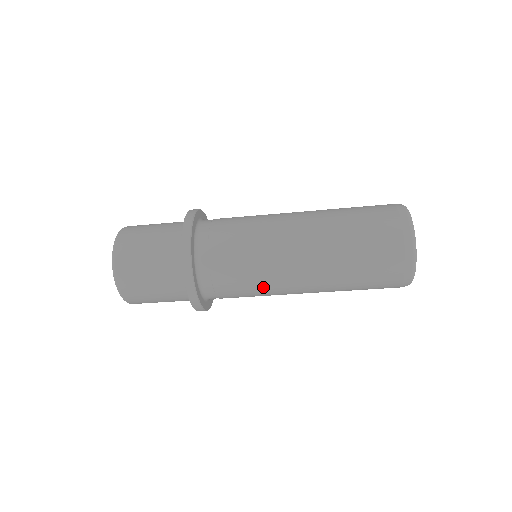
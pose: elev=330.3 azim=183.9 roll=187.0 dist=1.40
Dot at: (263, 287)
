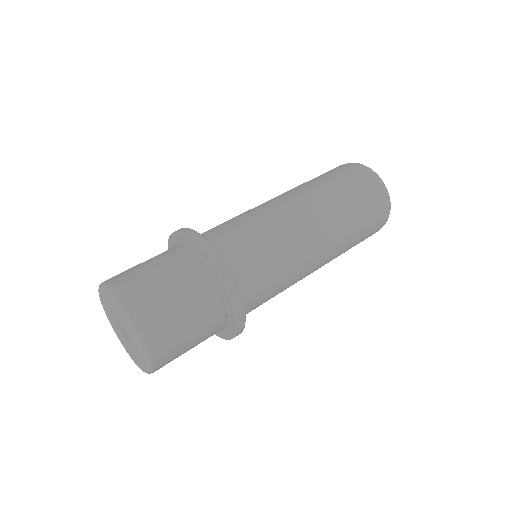
Dot at: (290, 261)
